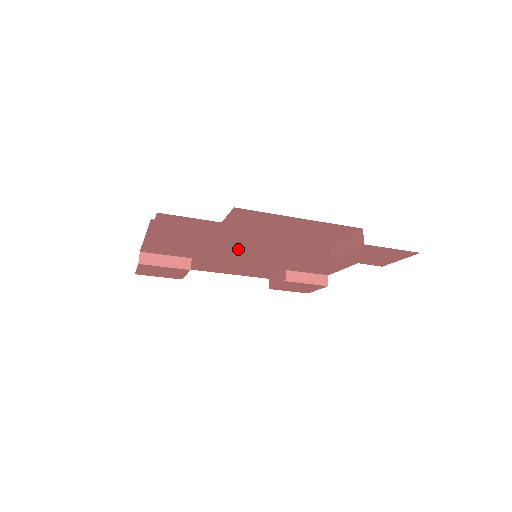
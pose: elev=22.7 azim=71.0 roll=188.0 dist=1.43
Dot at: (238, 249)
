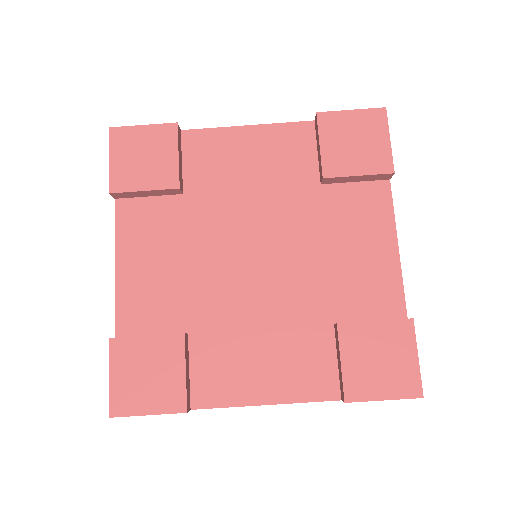
Dot at: (231, 256)
